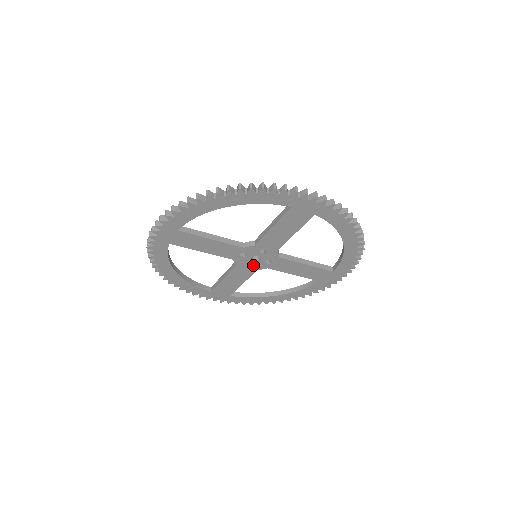
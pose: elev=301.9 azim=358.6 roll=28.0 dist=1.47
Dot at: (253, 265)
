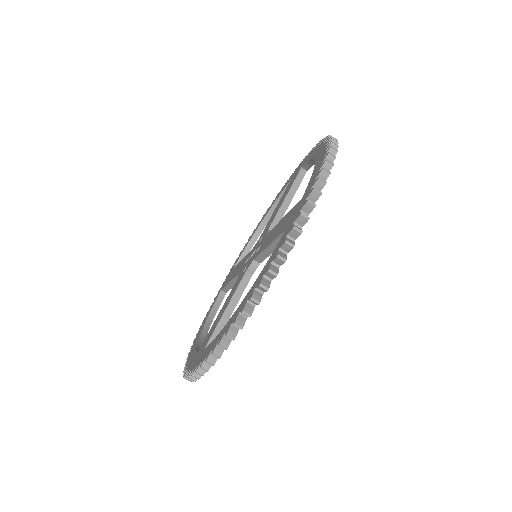
Dot at: occluded
